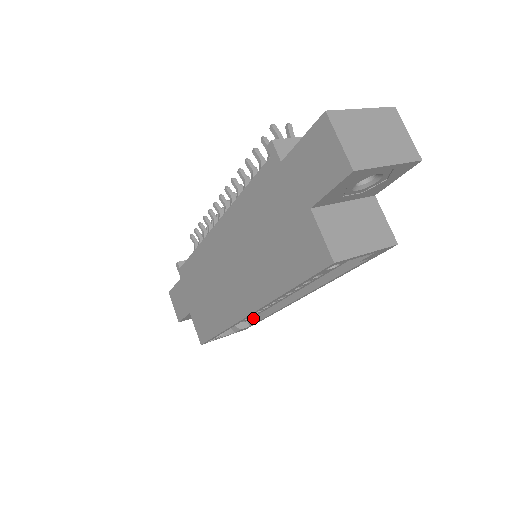
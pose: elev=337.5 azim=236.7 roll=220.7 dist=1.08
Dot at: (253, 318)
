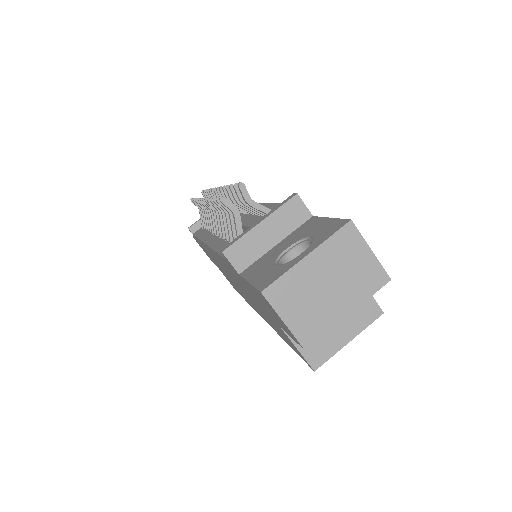
Dot at: occluded
